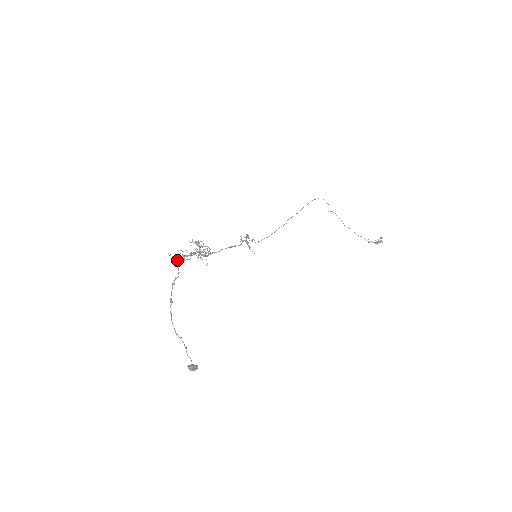
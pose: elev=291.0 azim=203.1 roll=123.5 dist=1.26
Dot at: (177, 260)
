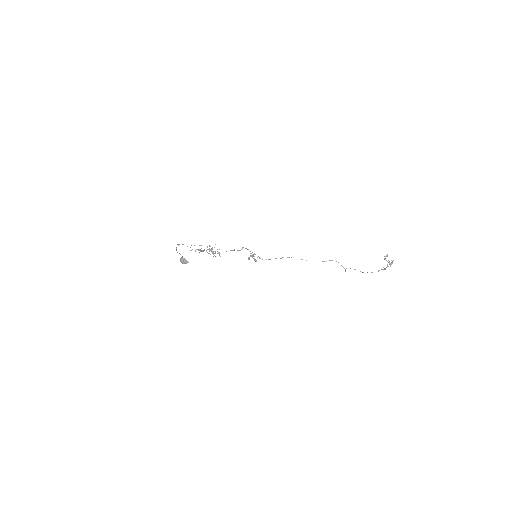
Dot at: occluded
